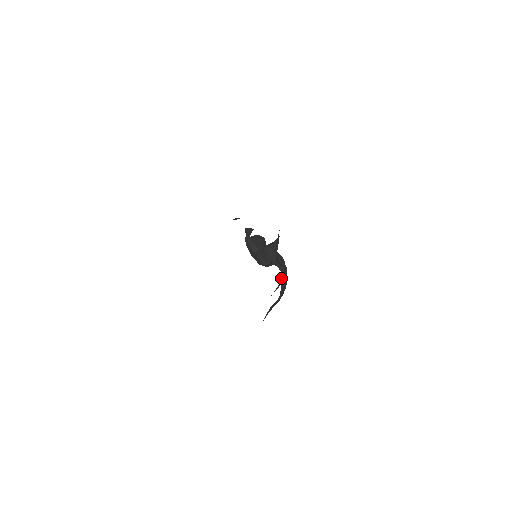
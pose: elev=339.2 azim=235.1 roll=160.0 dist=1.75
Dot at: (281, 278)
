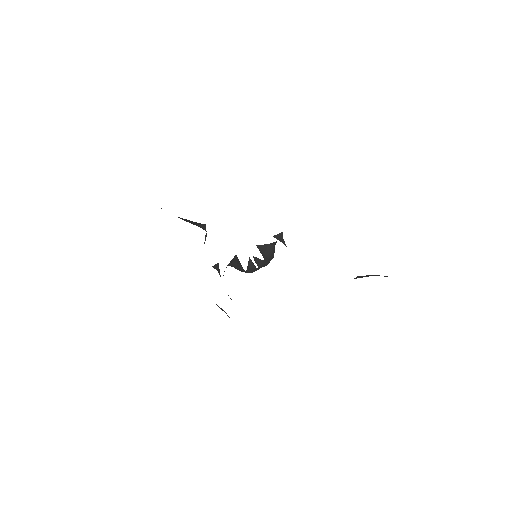
Dot at: occluded
